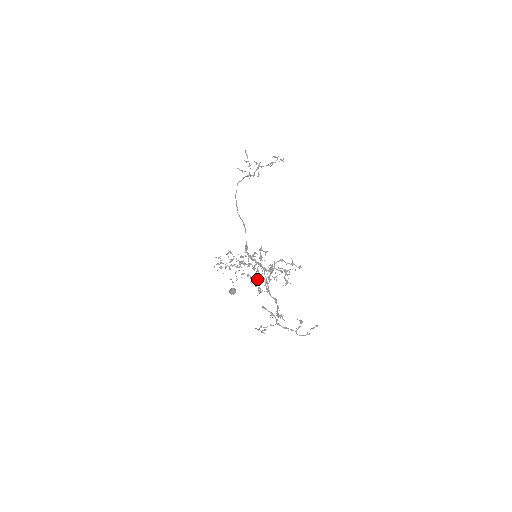
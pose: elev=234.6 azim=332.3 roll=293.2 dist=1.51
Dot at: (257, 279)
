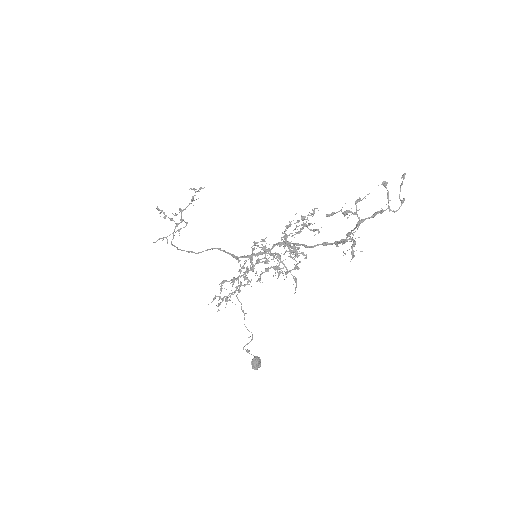
Dot at: (281, 261)
